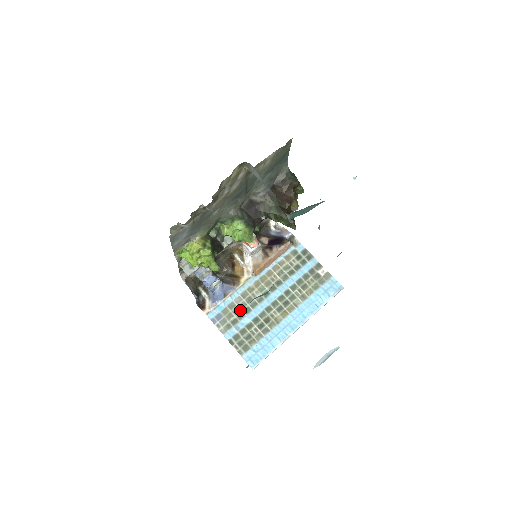
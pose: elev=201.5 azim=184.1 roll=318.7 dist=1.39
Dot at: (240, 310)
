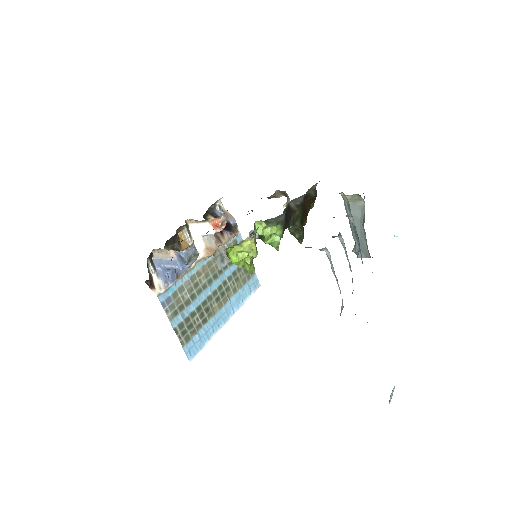
Dot at: (188, 295)
